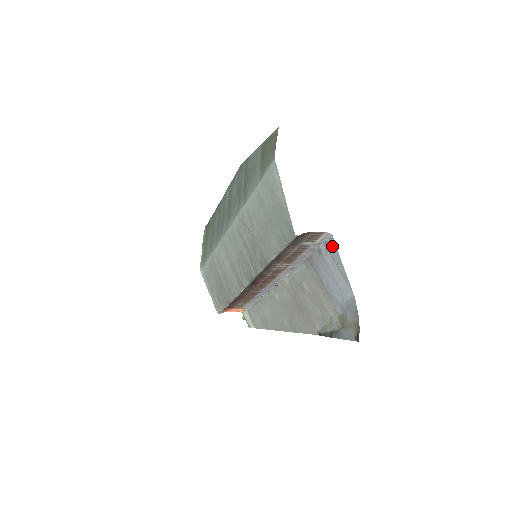
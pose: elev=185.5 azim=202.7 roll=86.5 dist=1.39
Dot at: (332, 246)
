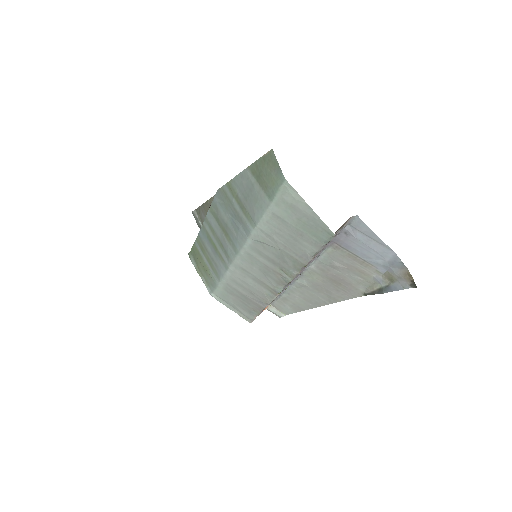
Dot at: (360, 224)
